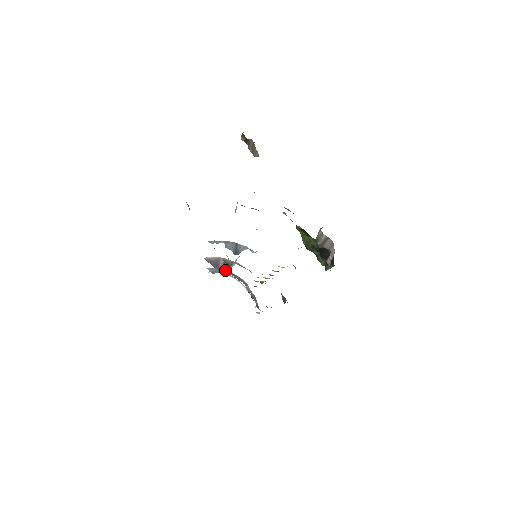
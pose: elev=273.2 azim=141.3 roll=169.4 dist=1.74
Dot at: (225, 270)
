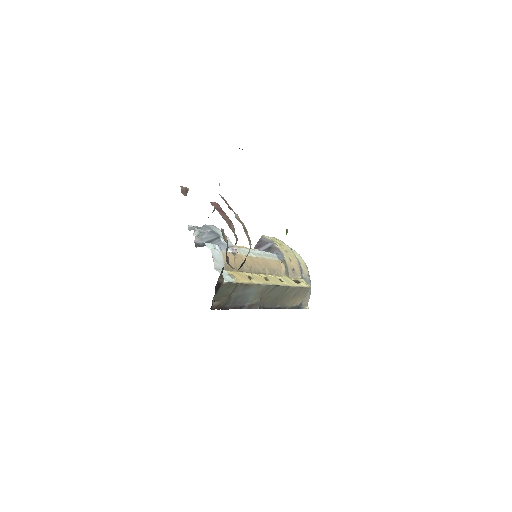
Dot at: occluded
